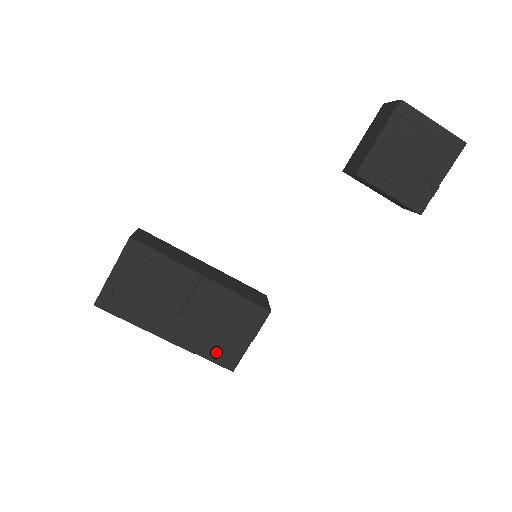
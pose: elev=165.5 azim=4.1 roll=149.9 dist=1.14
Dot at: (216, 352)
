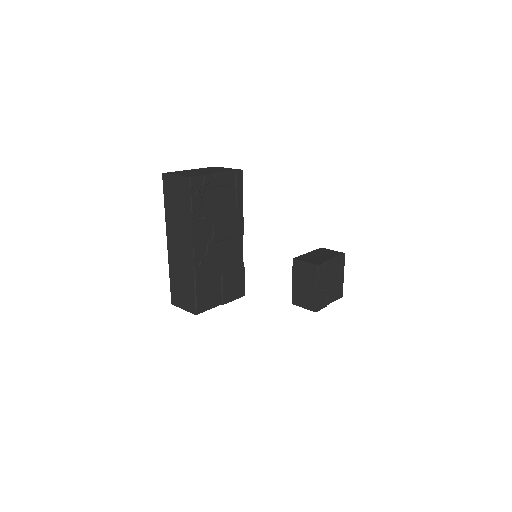
Dot at: (204, 290)
